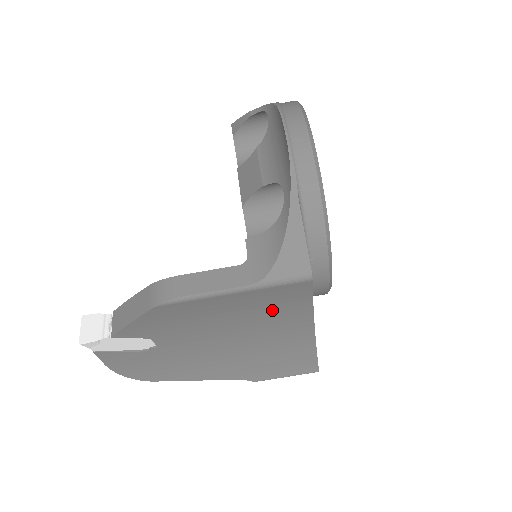
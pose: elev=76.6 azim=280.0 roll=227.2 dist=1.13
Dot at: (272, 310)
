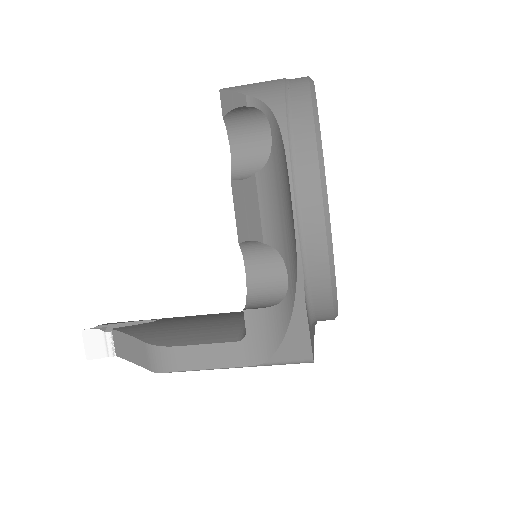
Dot at: occluded
